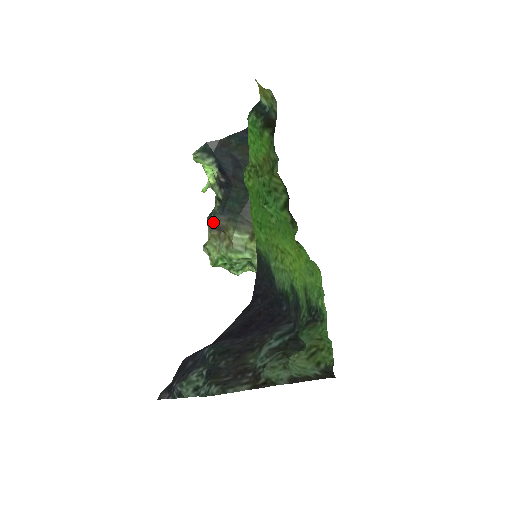
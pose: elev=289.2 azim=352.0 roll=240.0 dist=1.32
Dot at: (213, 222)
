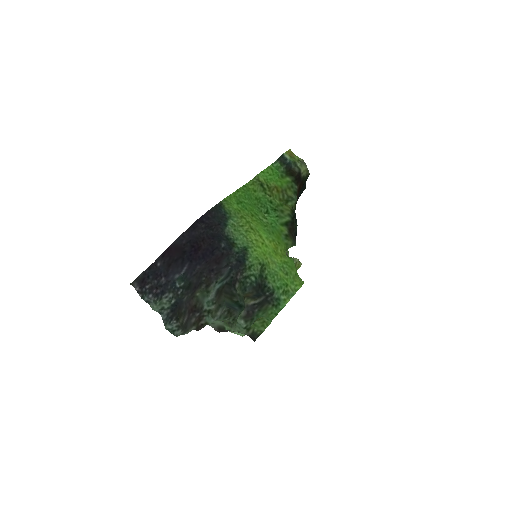
Dot at: occluded
